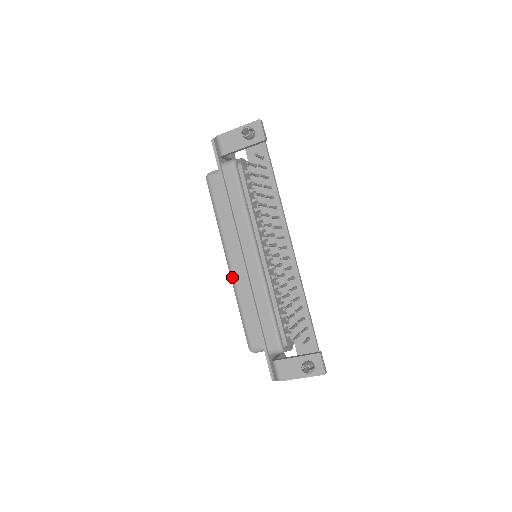
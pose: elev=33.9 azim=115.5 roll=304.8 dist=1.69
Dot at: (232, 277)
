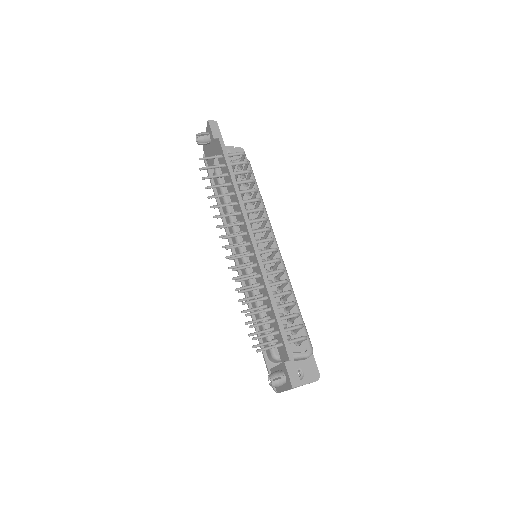
Dot at: occluded
